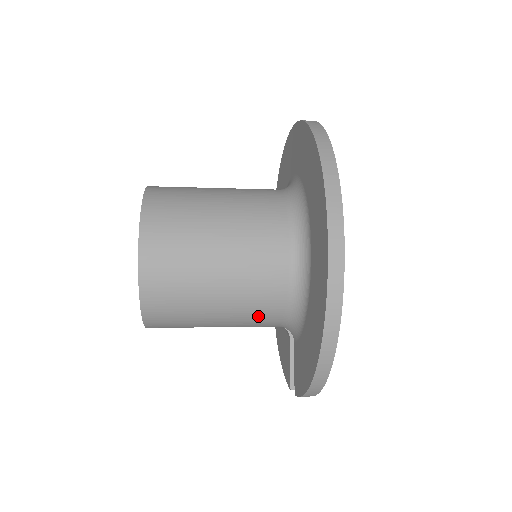
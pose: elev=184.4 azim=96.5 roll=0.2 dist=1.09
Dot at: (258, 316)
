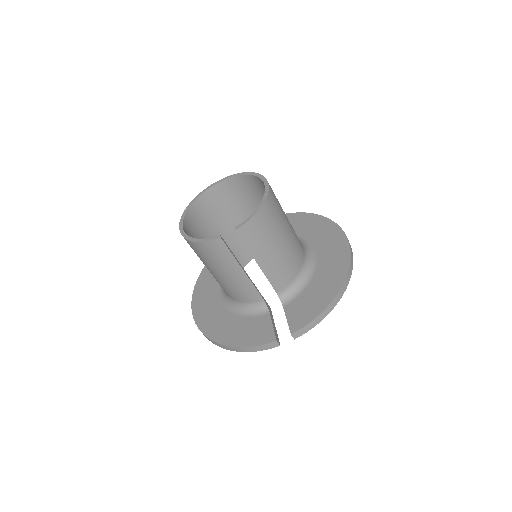
Dot at: (287, 268)
